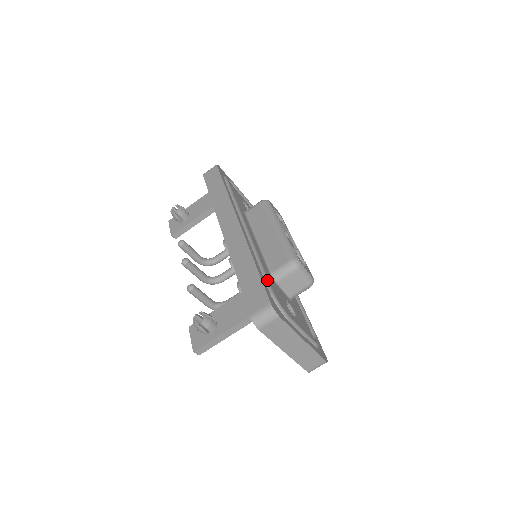
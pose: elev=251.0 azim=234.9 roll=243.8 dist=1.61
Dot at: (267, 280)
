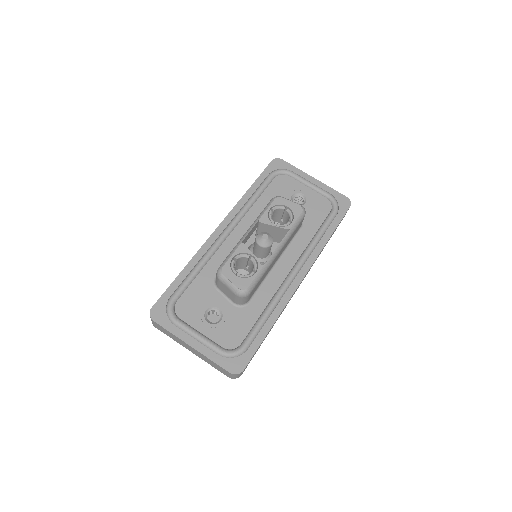
Dot at: (179, 287)
